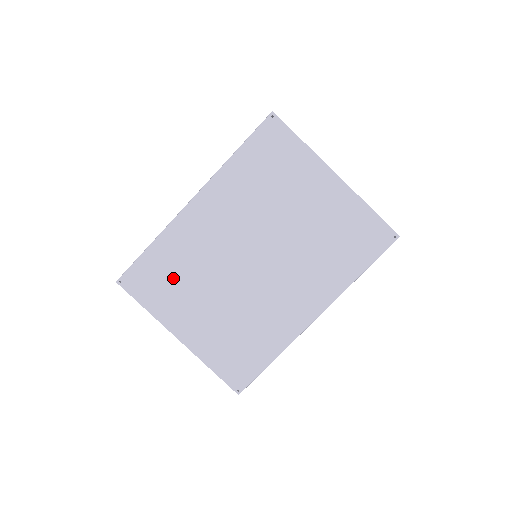
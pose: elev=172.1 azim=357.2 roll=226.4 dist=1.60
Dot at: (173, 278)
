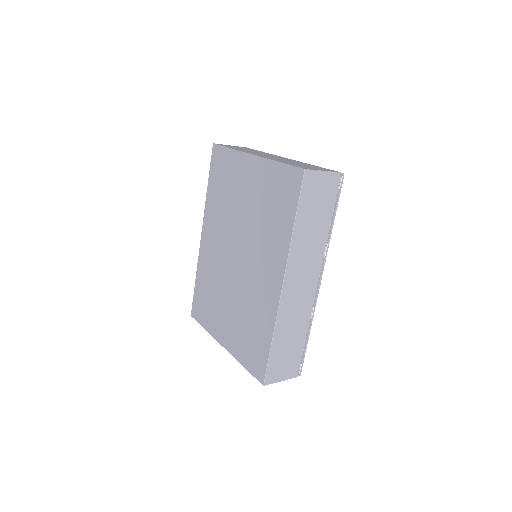
Dot at: (209, 298)
